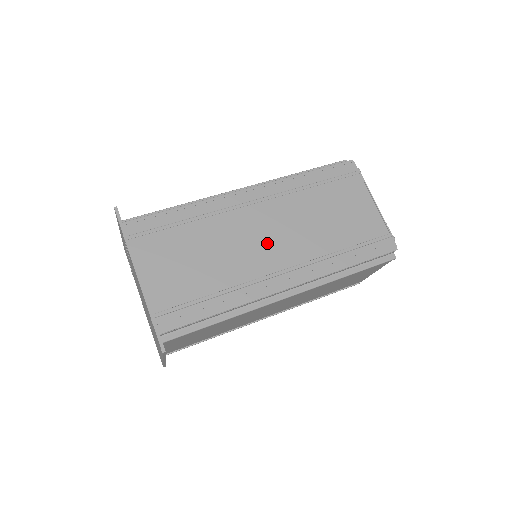
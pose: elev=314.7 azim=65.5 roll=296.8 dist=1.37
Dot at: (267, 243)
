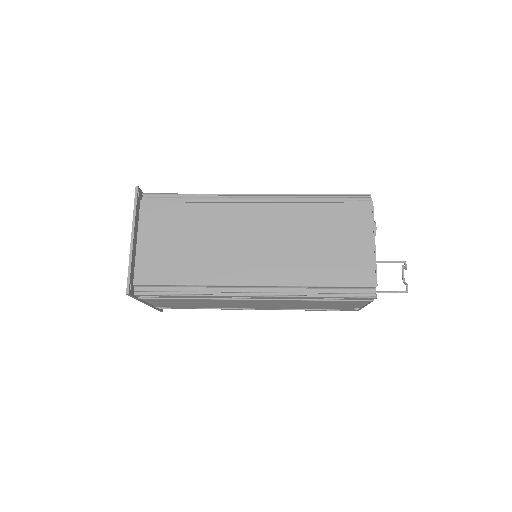
Dot at: occluded
